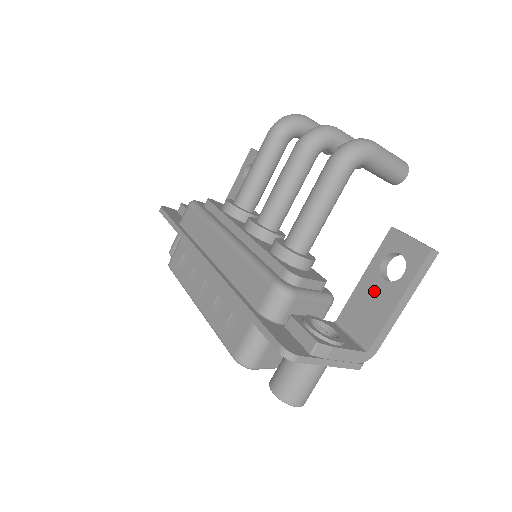
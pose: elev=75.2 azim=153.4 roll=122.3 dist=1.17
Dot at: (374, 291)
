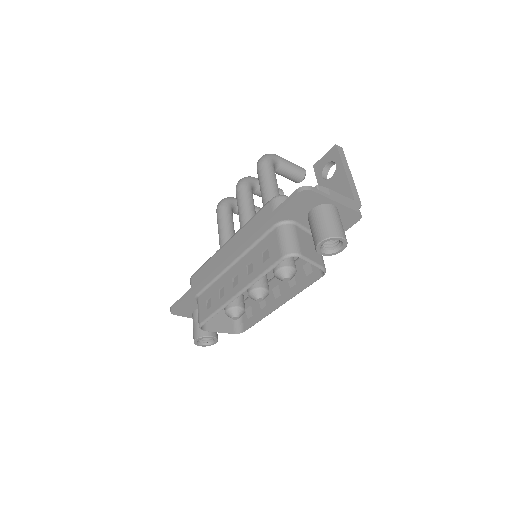
Dot at: (331, 186)
